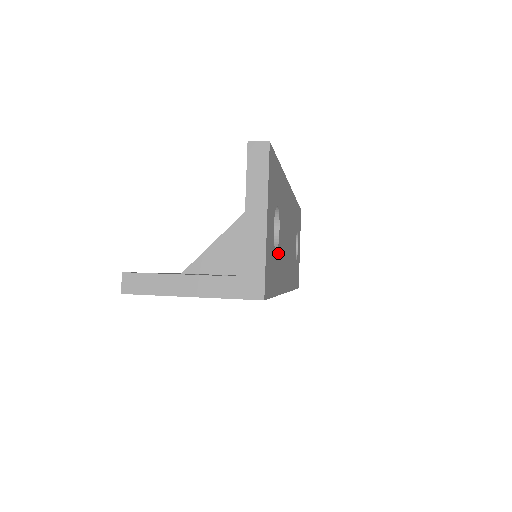
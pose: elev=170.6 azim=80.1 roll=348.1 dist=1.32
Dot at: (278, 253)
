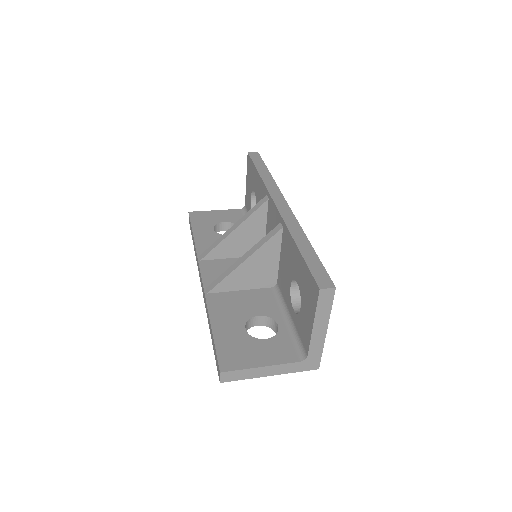
Dot at: occluded
